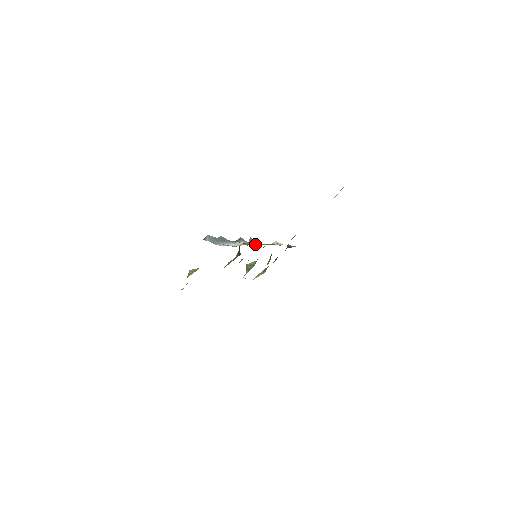
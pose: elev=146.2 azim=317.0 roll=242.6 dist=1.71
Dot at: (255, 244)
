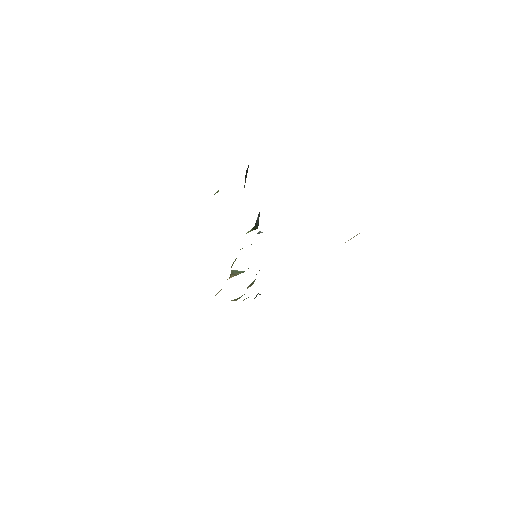
Dot at: occluded
